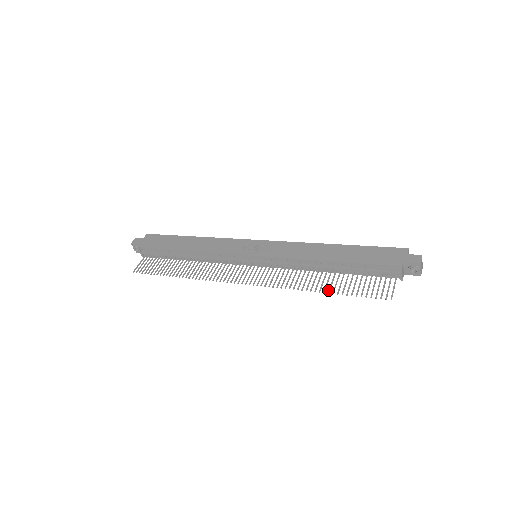
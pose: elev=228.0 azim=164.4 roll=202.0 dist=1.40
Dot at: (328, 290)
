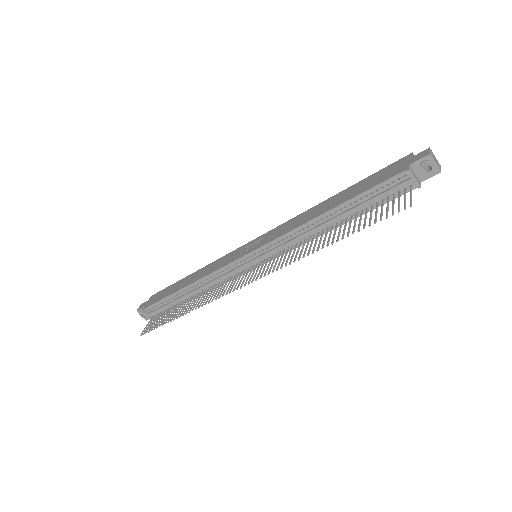
Dot at: occluded
